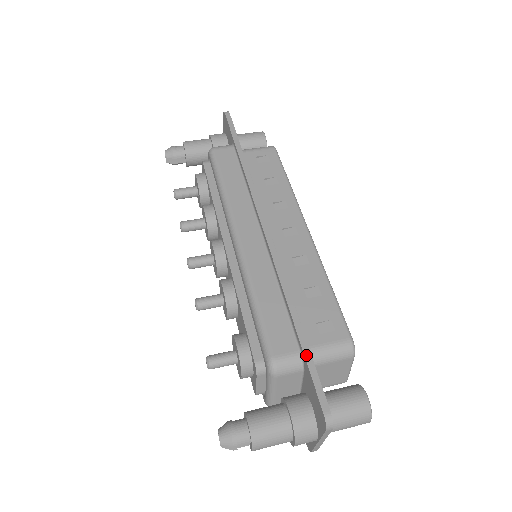
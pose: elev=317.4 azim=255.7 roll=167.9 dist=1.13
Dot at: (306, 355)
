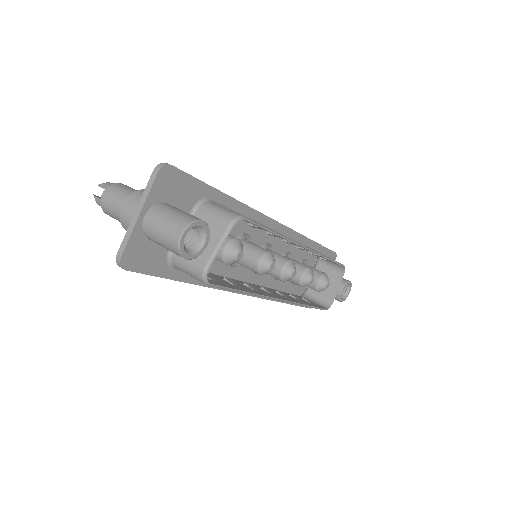
Dot at: (204, 183)
